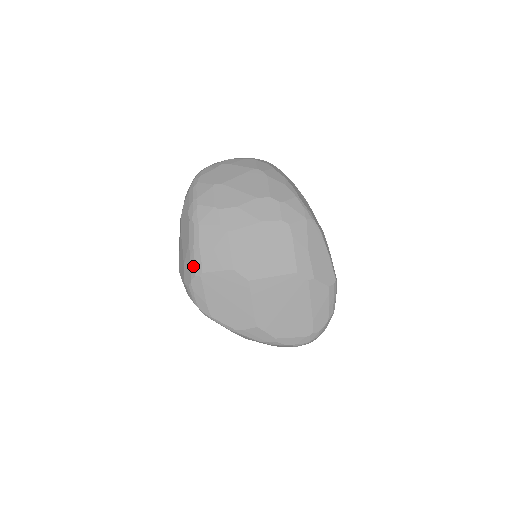
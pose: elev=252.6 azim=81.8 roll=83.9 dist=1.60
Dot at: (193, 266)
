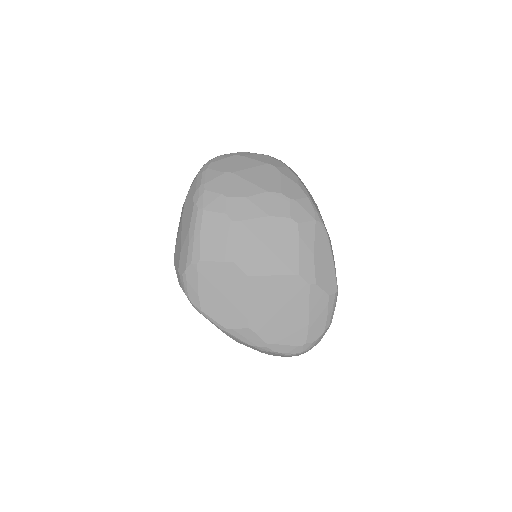
Dot at: (190, 253)
